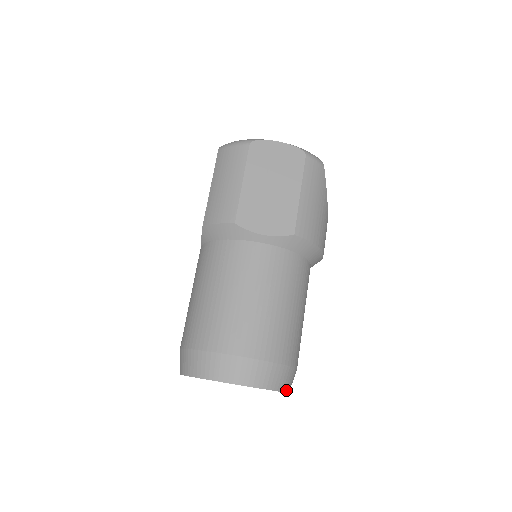
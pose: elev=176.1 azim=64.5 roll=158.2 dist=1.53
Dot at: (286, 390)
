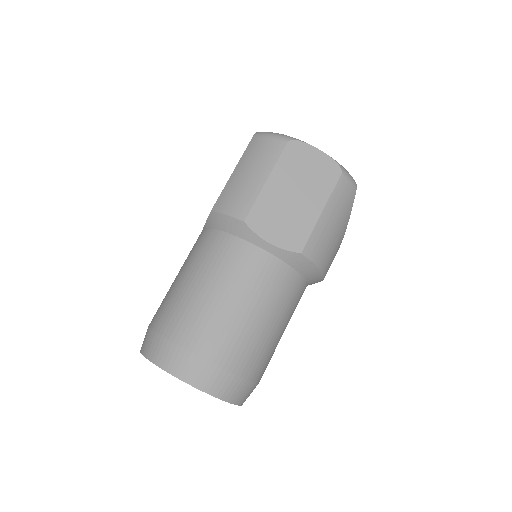
Dot at: (240, 403)
